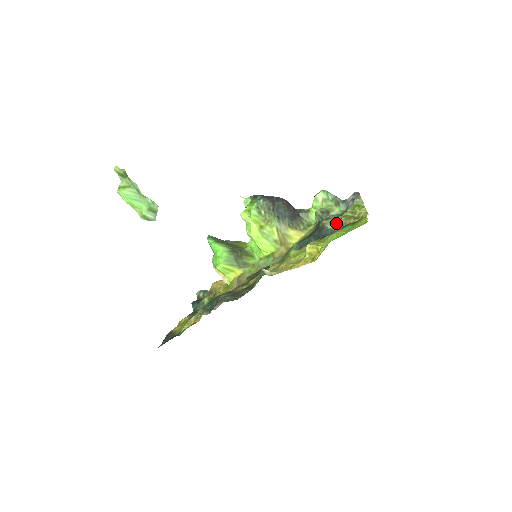
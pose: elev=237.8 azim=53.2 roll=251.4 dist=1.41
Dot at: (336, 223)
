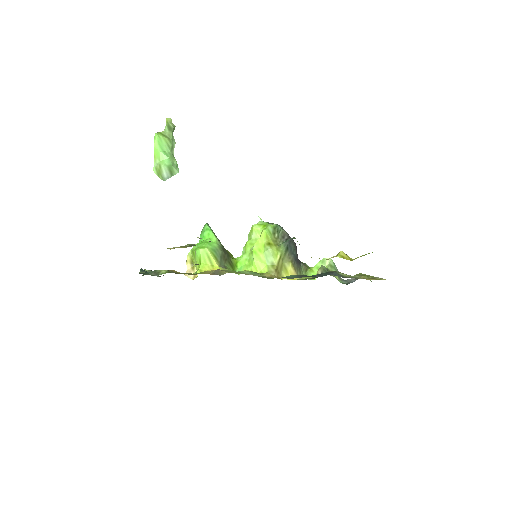
Dot at: occluded
